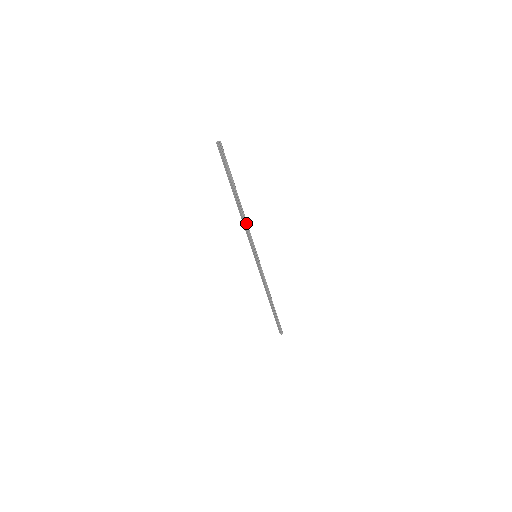
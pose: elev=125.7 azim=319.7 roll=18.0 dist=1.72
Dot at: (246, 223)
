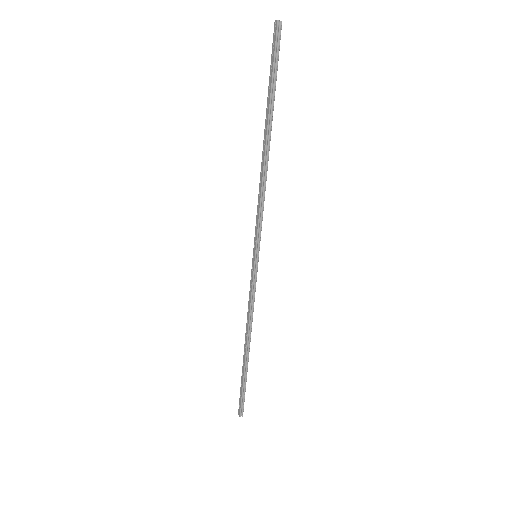
Dot at: (264, 188)
